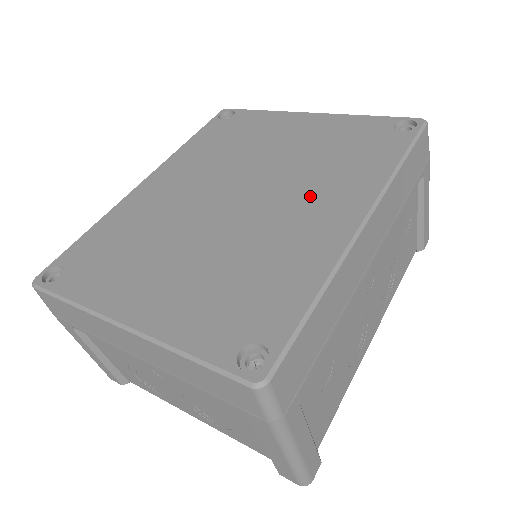
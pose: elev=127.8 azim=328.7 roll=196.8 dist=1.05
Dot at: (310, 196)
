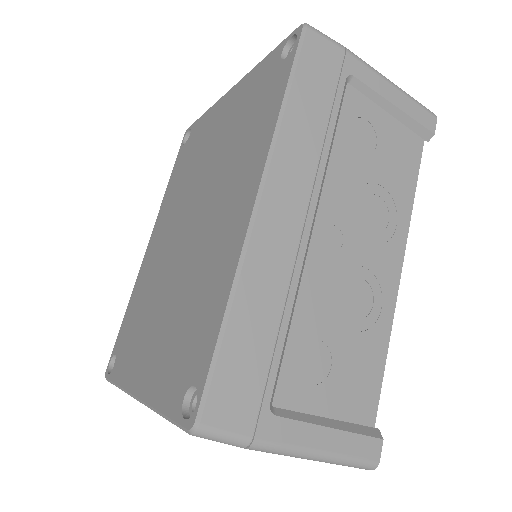
Dot at: (226, 195)
